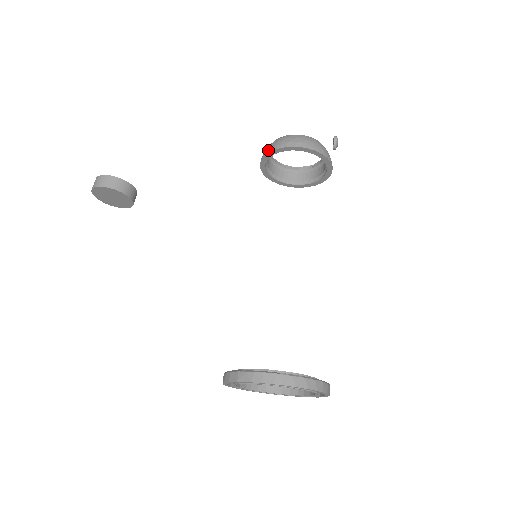
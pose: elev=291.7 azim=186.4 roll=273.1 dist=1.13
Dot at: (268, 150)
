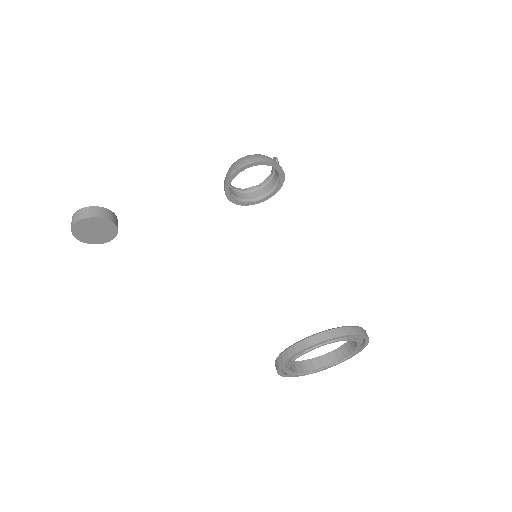
Dot at: (235, 169)
